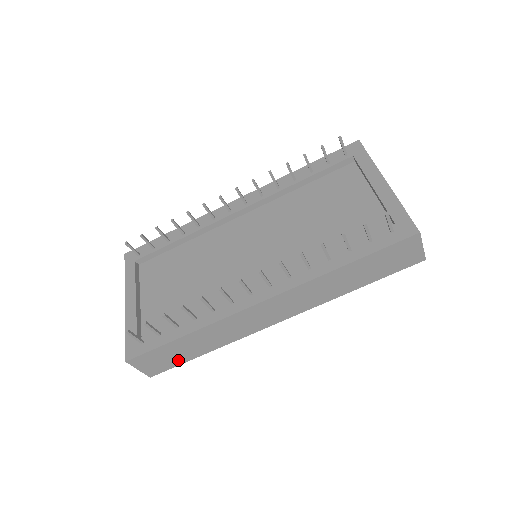
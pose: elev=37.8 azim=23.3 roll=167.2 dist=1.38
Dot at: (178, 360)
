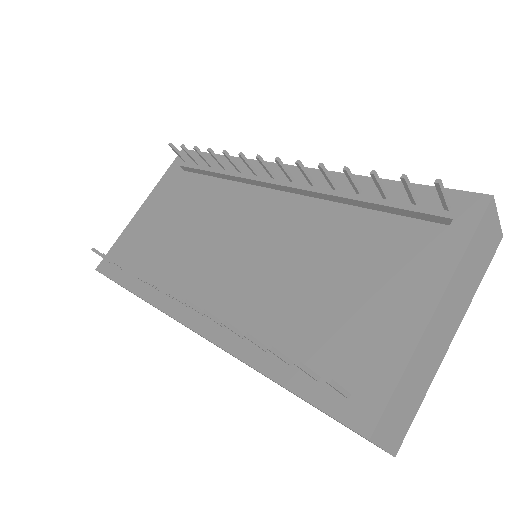
Dot at: occluded
